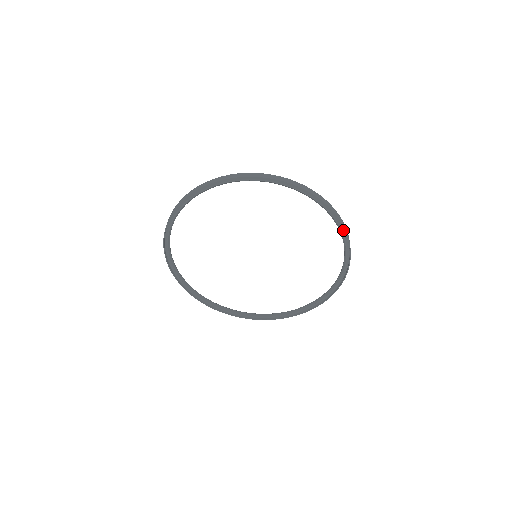
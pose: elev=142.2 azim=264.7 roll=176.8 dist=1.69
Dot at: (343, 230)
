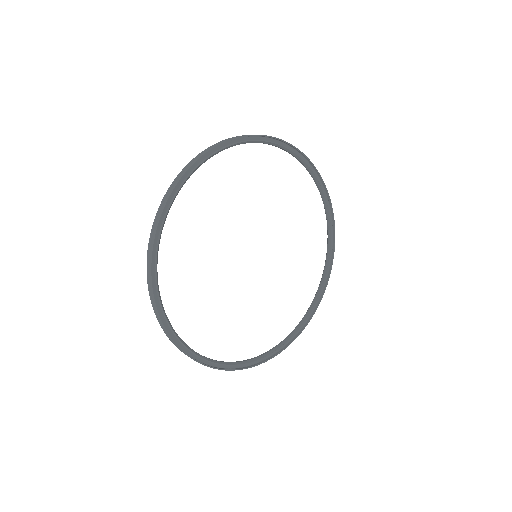
Dot at: (332, 236)
